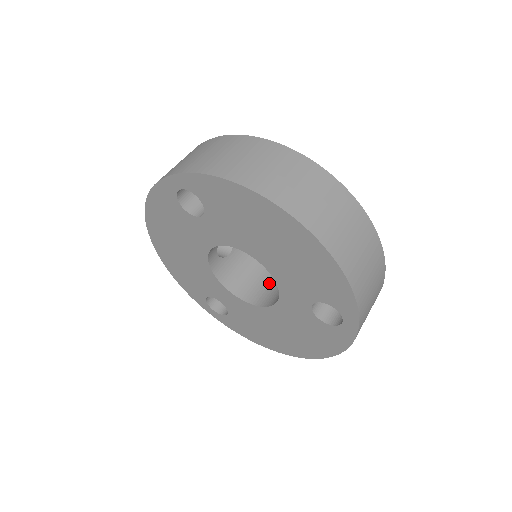
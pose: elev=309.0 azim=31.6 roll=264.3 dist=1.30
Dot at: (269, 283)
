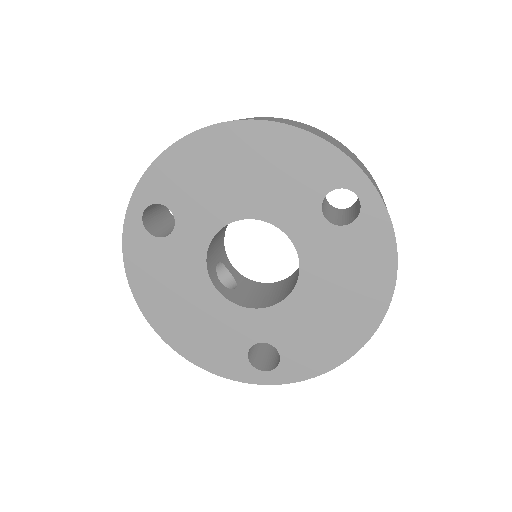
Dot at: (291, 283)
